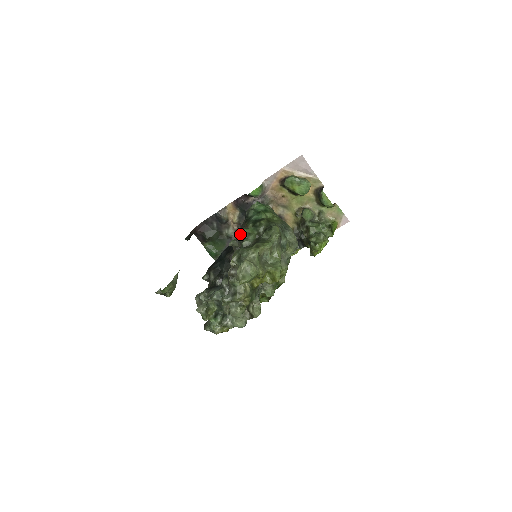
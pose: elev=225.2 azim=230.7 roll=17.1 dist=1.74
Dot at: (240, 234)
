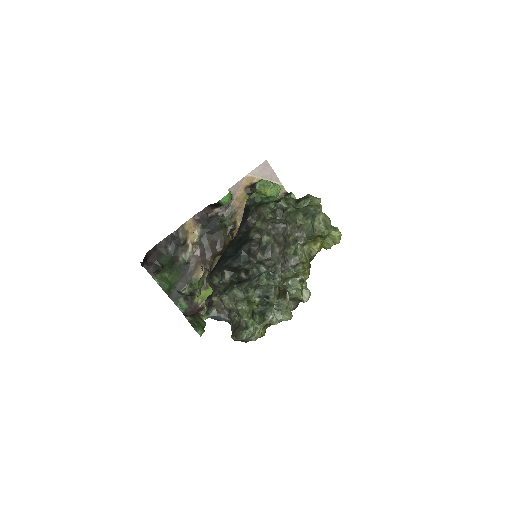
Dot at: (281, 202)
